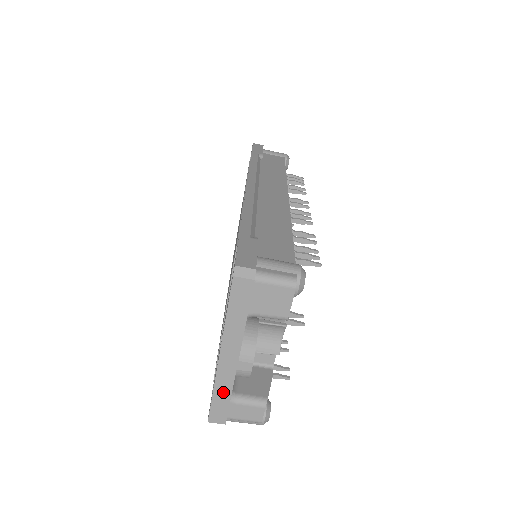
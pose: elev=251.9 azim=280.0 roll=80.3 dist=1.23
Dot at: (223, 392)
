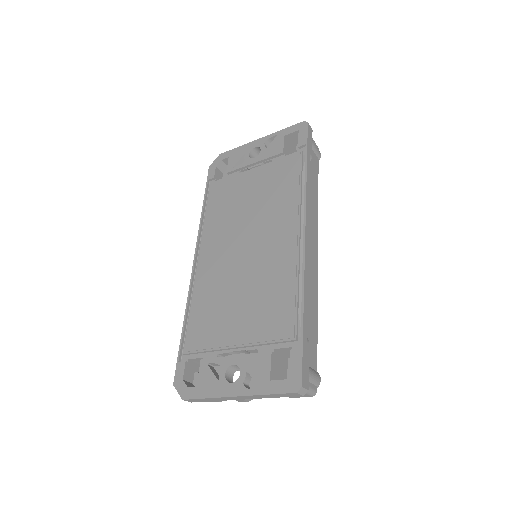
Dot at: (212, 400)
